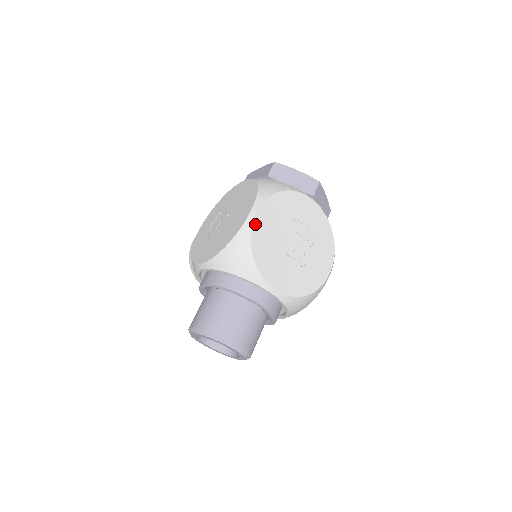
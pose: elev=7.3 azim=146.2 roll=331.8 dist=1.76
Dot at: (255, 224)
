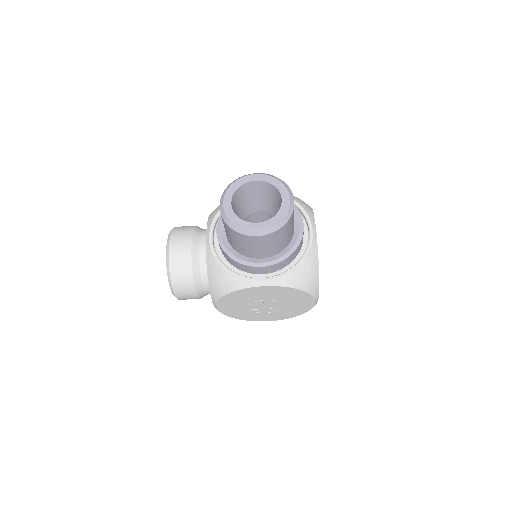
Dot at: occluded
